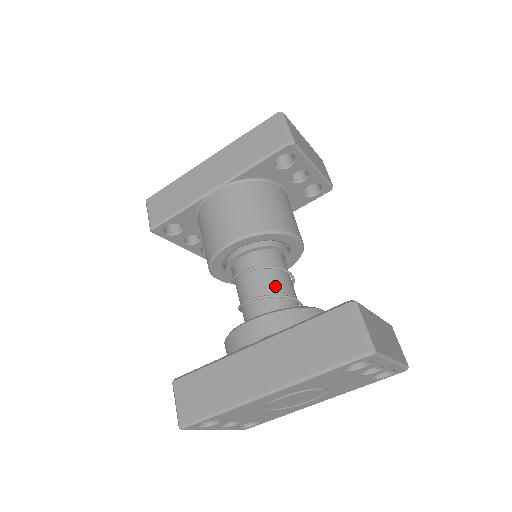
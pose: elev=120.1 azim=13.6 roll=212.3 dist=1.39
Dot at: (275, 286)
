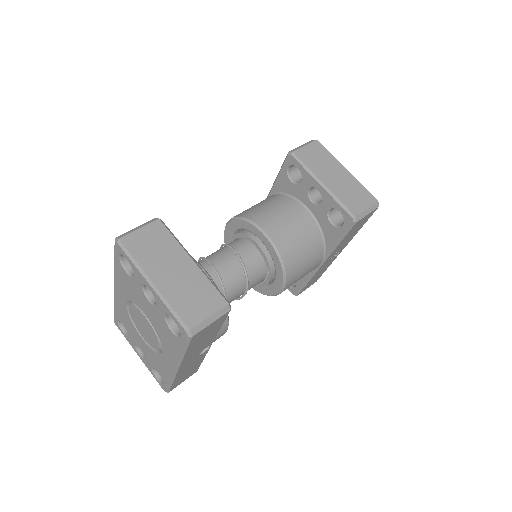
Dot at: (214, 255)
